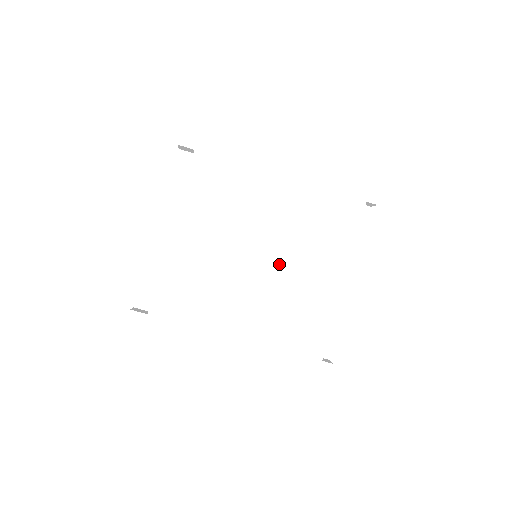
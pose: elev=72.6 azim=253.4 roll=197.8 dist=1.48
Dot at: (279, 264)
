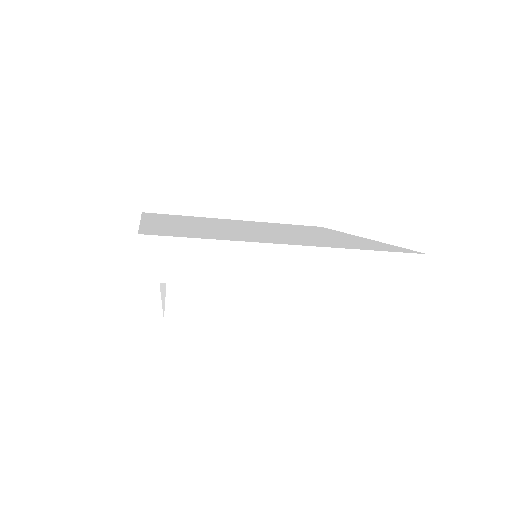
Dot at: occluded
